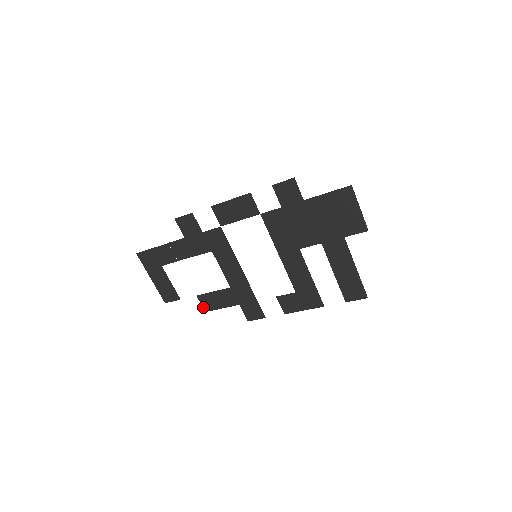
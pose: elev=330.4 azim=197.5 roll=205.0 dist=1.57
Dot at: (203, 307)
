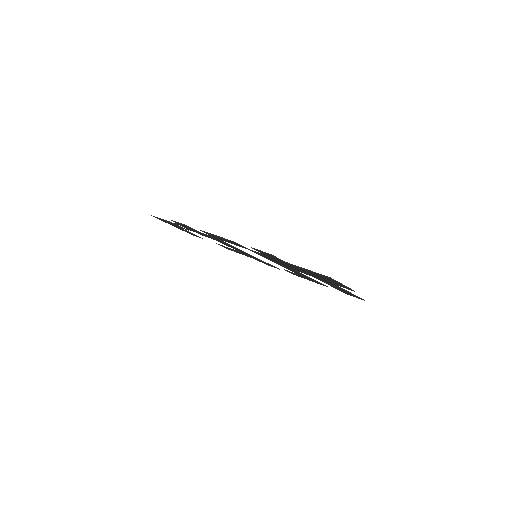
Dot at: occluded
